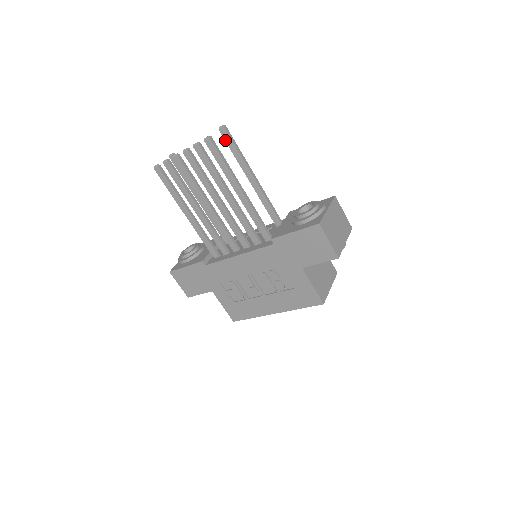
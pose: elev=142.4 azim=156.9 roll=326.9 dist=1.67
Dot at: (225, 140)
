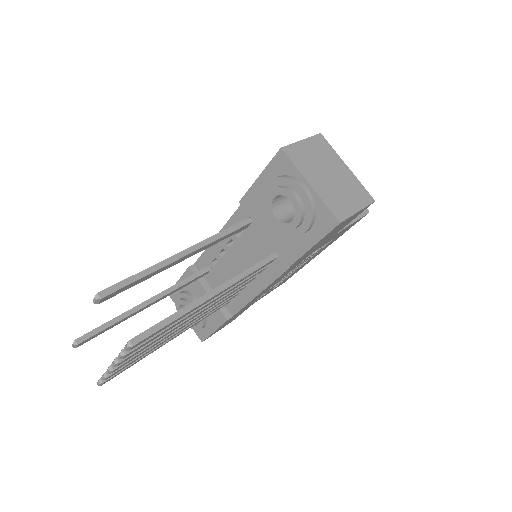
Dot at: occluded
